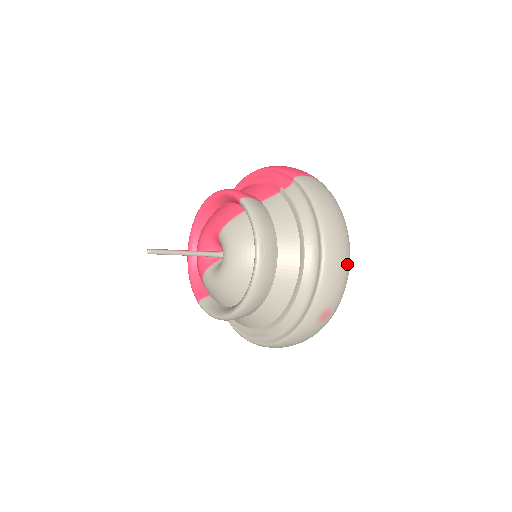
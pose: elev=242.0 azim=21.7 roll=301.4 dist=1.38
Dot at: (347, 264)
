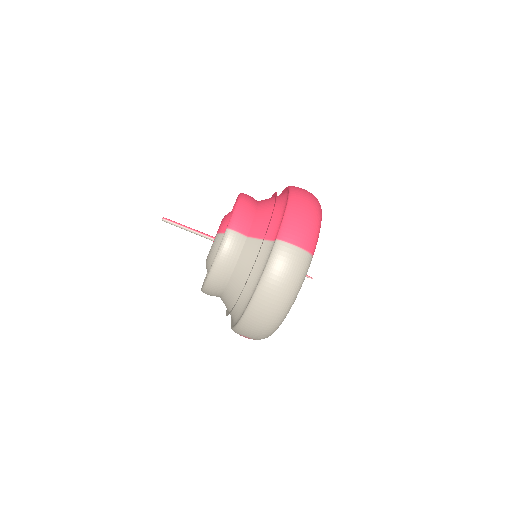
Dot at: (269, 327)
